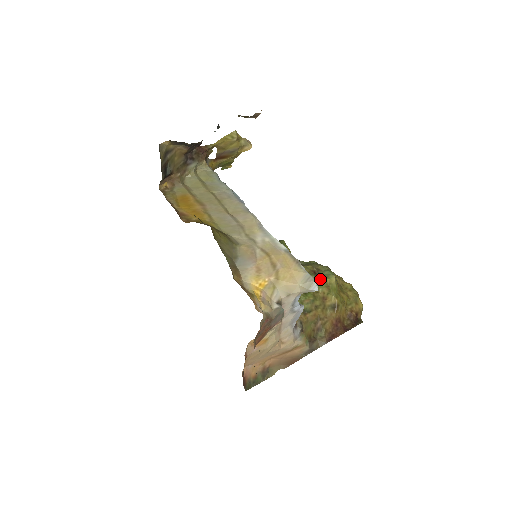
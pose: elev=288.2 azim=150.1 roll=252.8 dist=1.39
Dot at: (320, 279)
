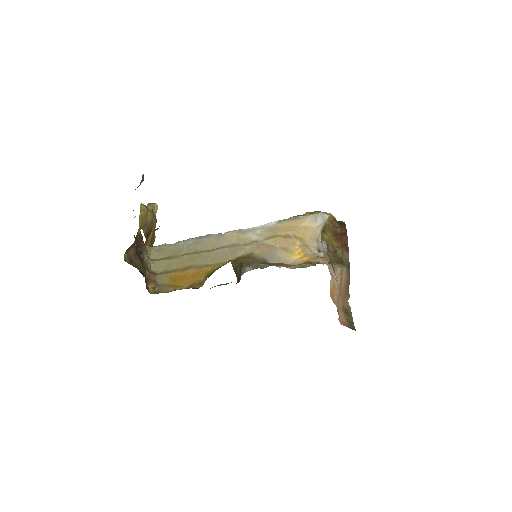
Dot at: occluded
